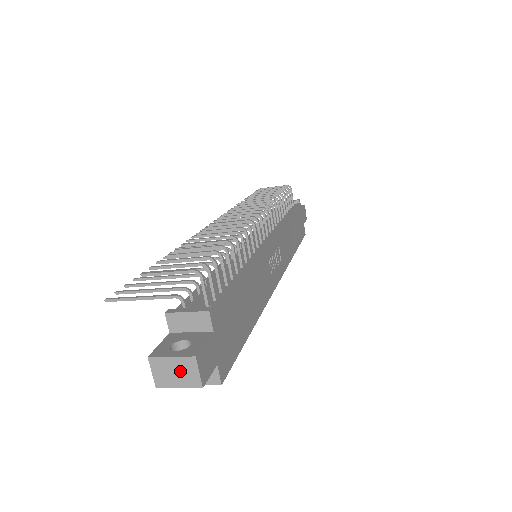
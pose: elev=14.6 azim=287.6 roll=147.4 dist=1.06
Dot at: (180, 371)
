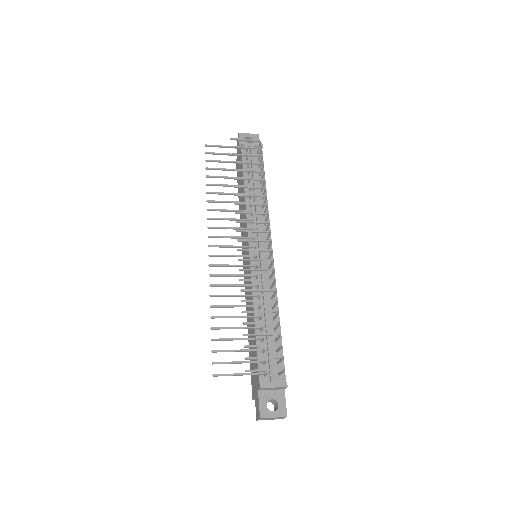
Dot at: (275, 418)
